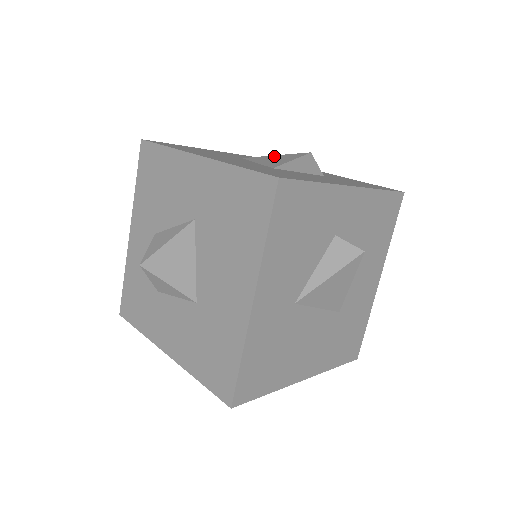
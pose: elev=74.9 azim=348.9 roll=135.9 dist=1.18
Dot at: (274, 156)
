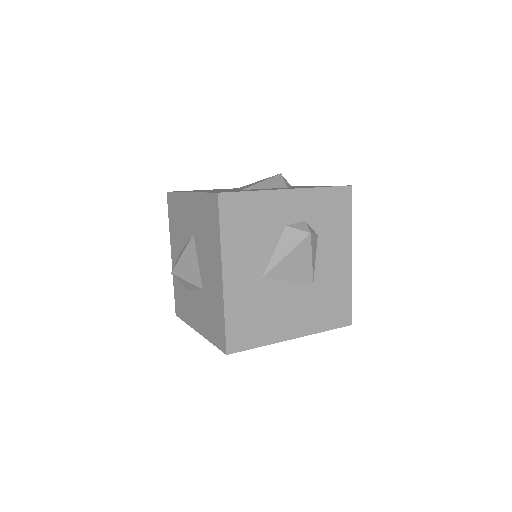
Dot at: (255, 182)
